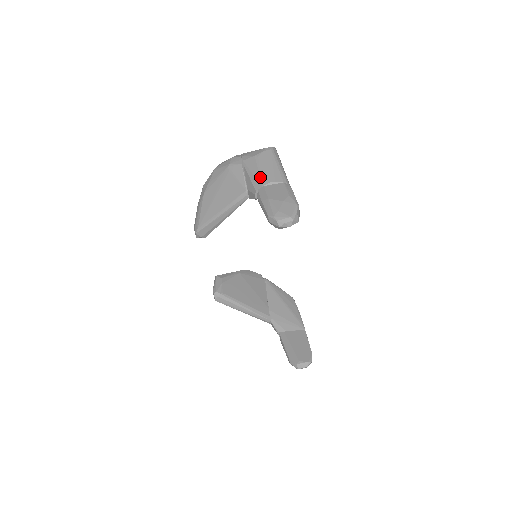
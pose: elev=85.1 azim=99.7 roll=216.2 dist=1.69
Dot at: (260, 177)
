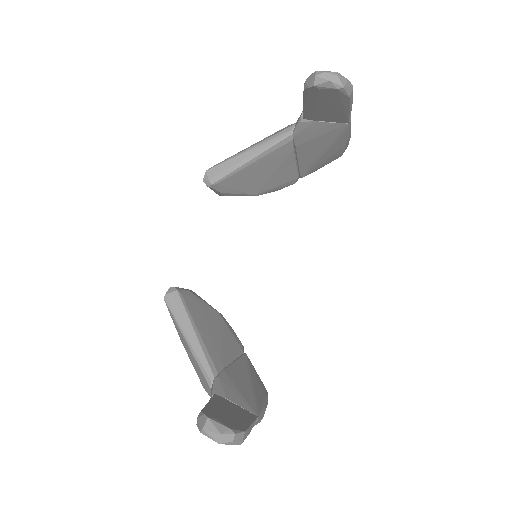
Dot at: occluded
